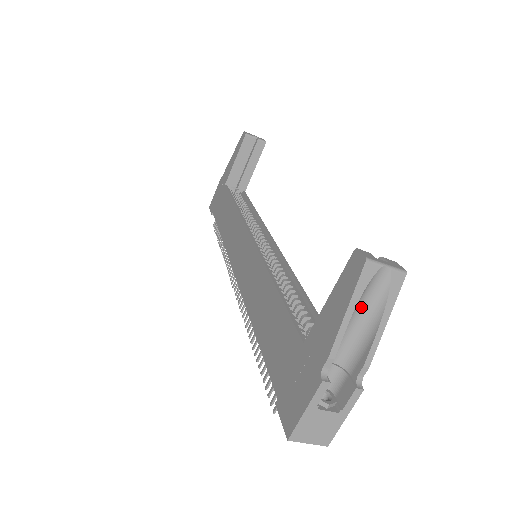
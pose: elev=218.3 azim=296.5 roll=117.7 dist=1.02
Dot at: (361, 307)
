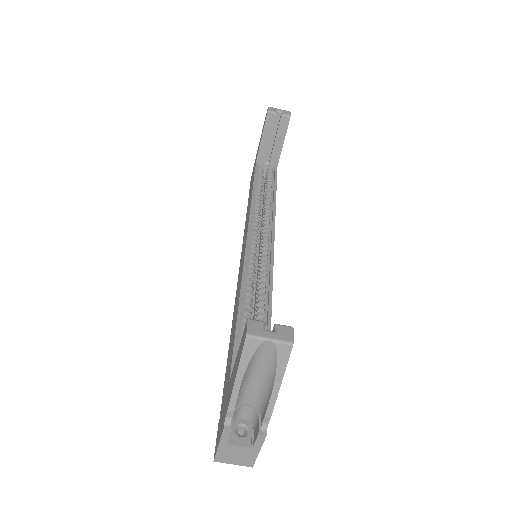
Dot at: (258, 368)
